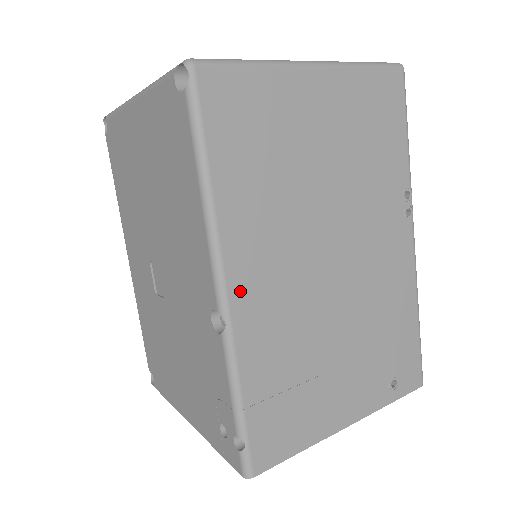
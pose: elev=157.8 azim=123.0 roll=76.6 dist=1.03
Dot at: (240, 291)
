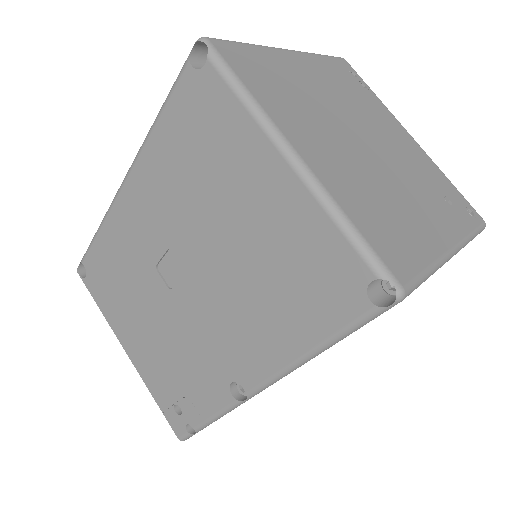
Dot at: occluded
